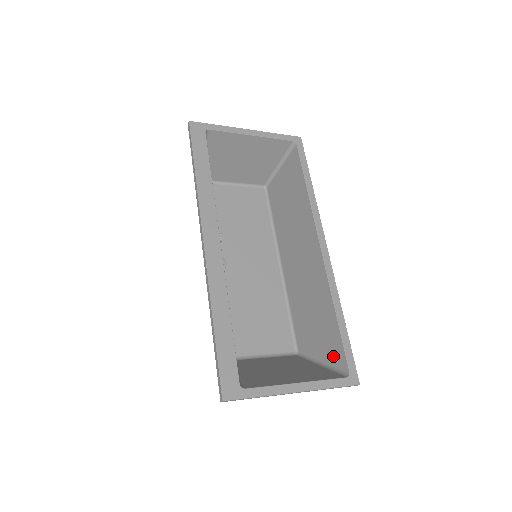
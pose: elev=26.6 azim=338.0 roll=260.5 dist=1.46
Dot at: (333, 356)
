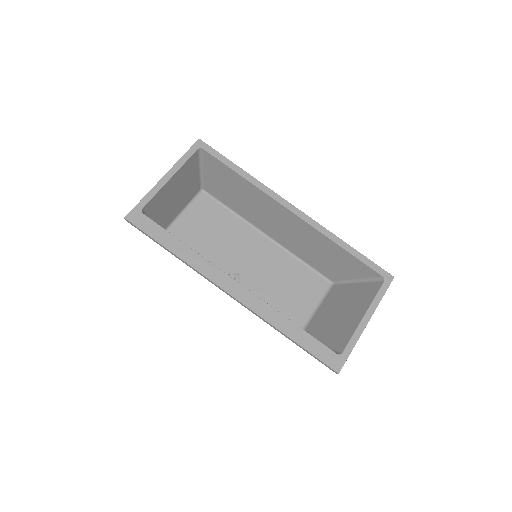
Dot at: (362, 273)
